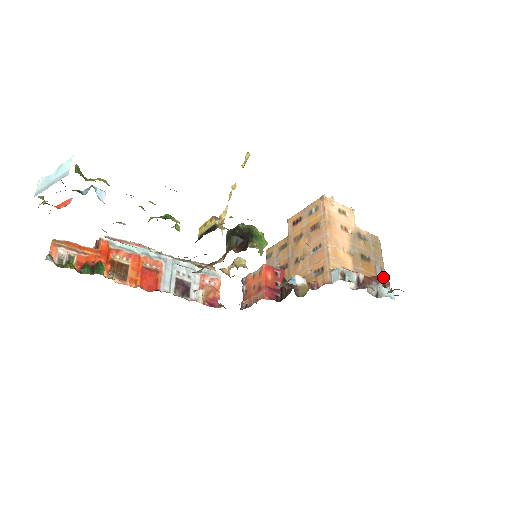
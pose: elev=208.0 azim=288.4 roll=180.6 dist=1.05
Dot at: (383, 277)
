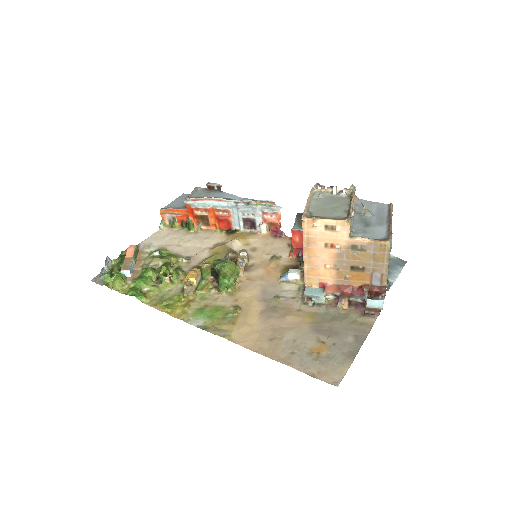
Dot at: (382, 283)
